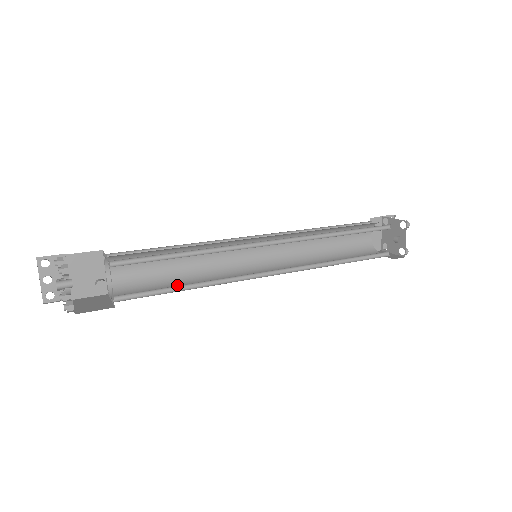
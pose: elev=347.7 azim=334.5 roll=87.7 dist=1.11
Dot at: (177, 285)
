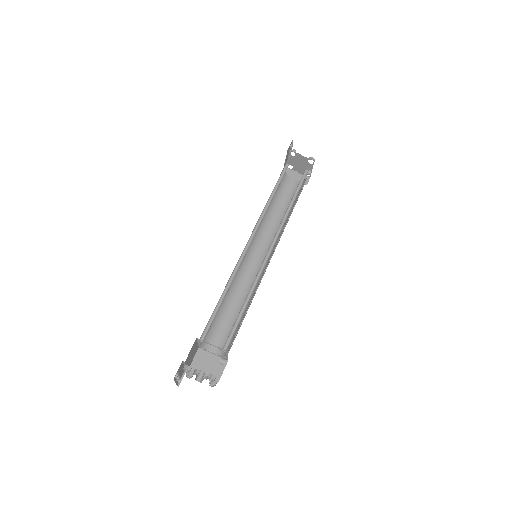
Dot at: (230, 311)
